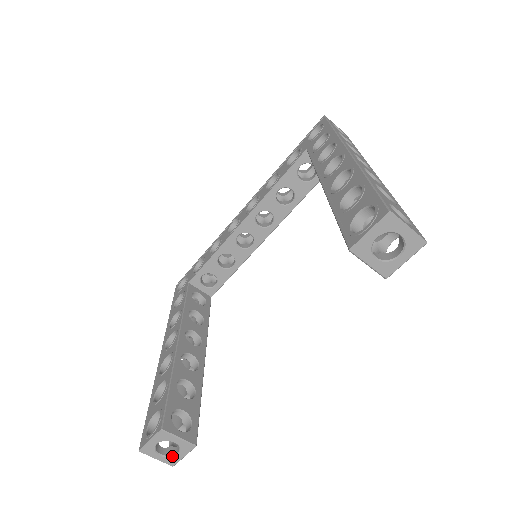
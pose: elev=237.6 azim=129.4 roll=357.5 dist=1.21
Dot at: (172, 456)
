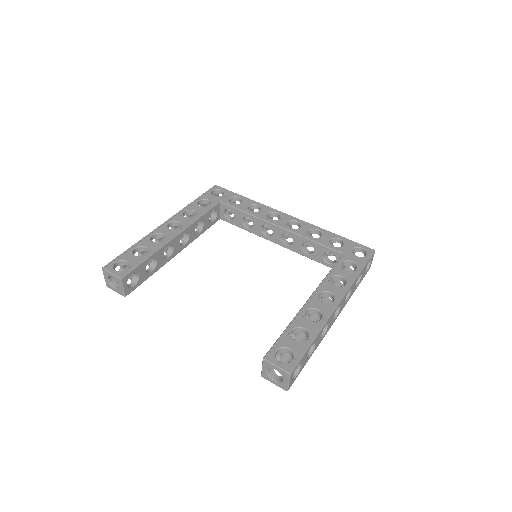
Dot at: (112, 285)
